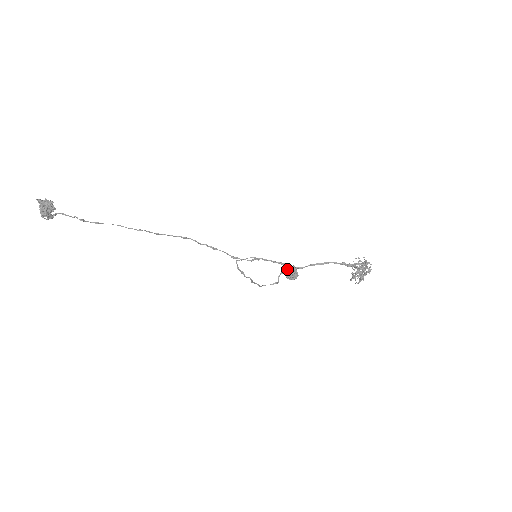
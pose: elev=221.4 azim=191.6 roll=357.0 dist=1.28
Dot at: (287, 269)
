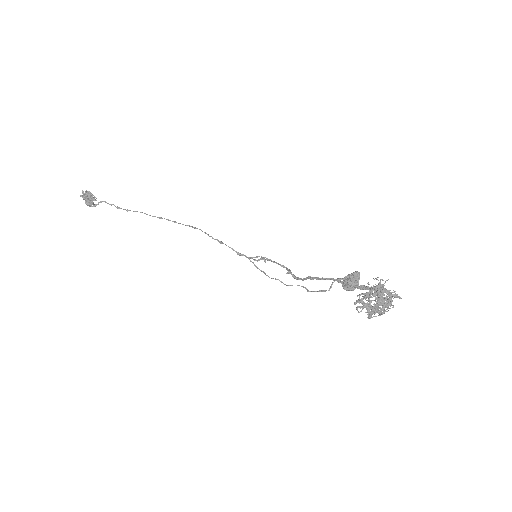
Dot at: (347, 275)
